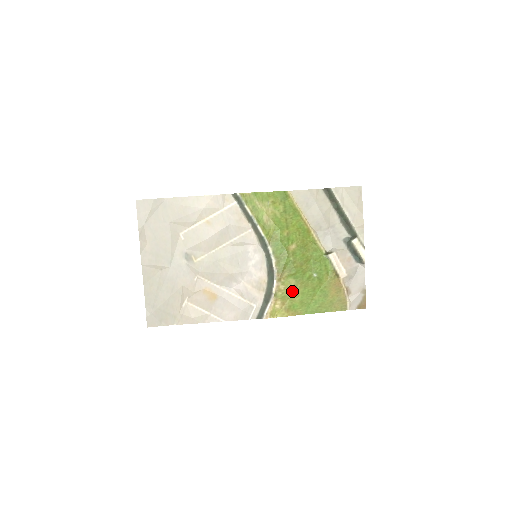
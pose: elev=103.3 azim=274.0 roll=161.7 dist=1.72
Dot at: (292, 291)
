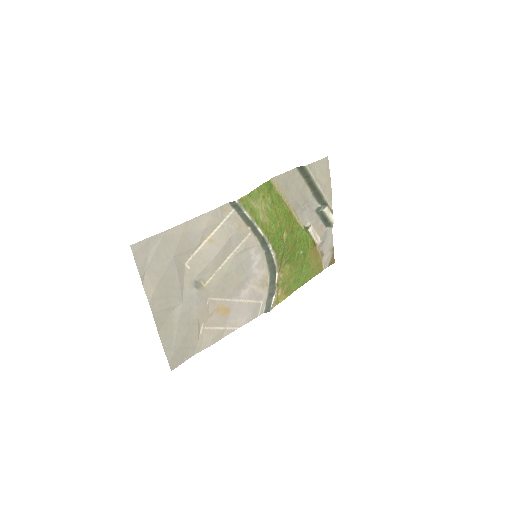
Dot at: (288, 275)
